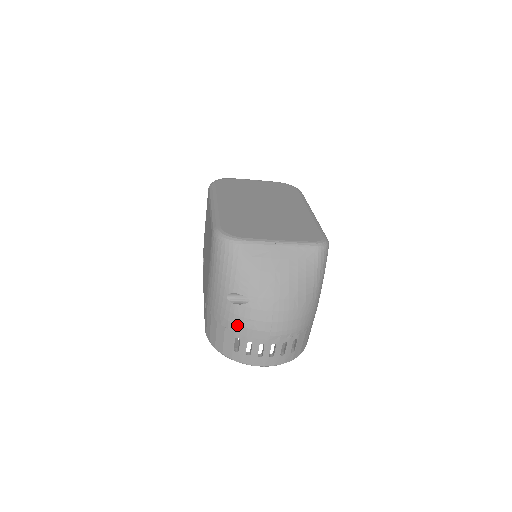
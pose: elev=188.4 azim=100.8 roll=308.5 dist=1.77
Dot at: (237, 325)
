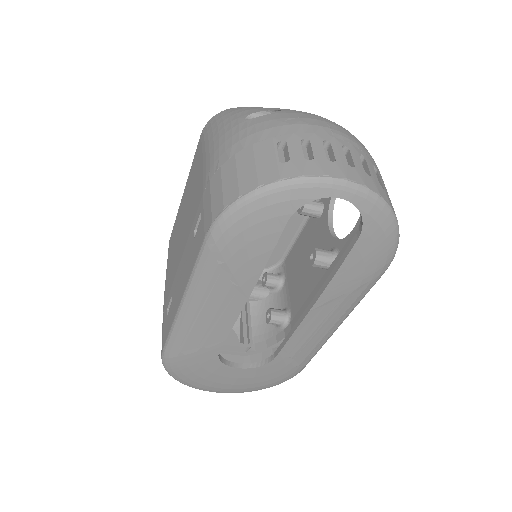
Dot at: (273, 127)
